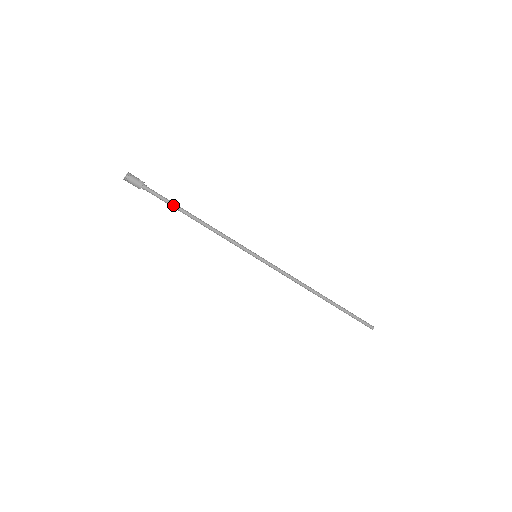
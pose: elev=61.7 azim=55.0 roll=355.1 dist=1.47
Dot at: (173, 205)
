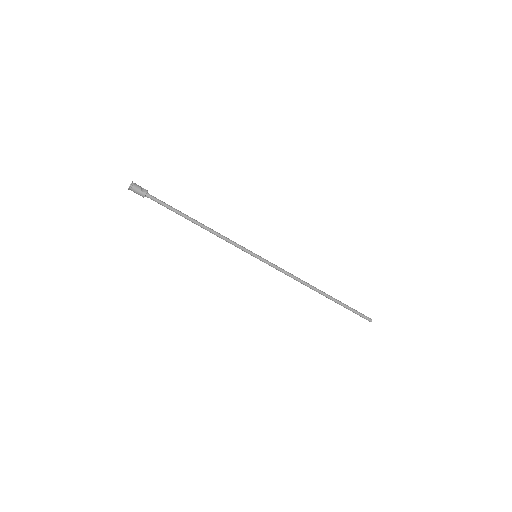
Dot at: (175, 212)
